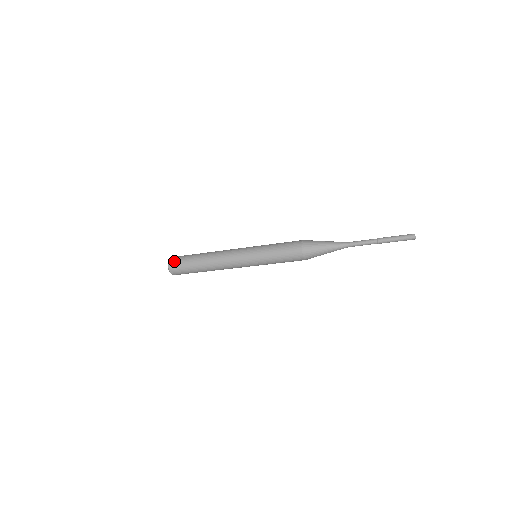
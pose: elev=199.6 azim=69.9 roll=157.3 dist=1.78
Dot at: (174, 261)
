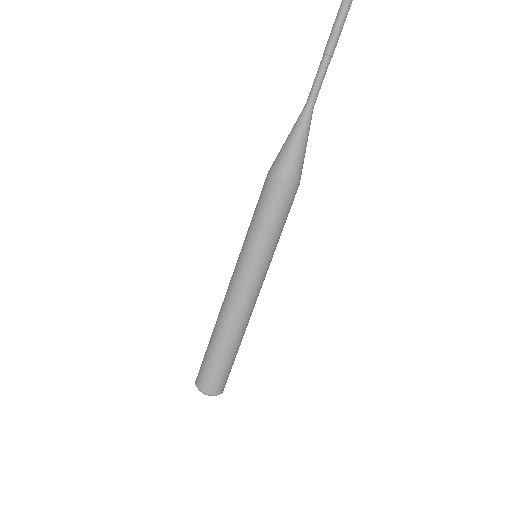
Dot at: occluded
